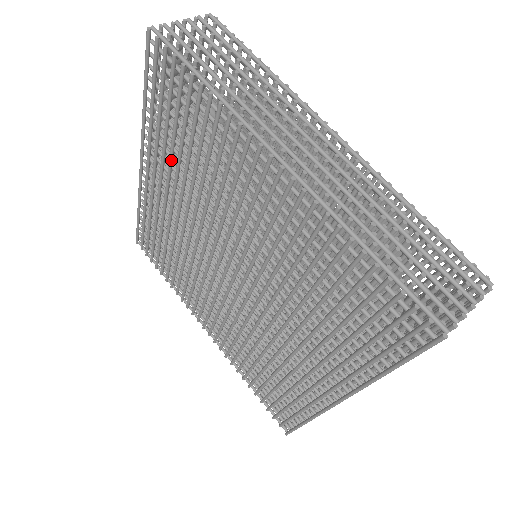
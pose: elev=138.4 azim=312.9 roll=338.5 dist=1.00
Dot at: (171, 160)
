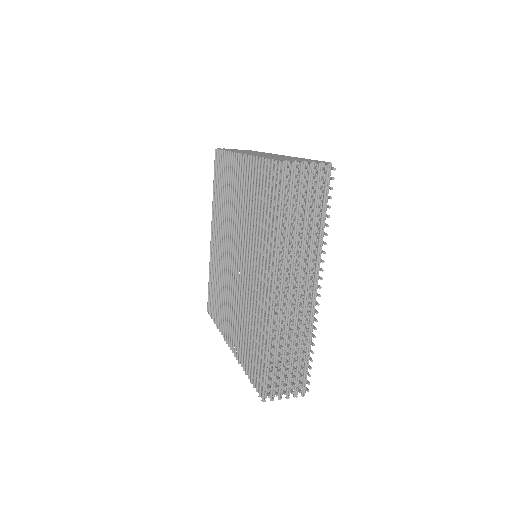
Dot at: (219, 211)
